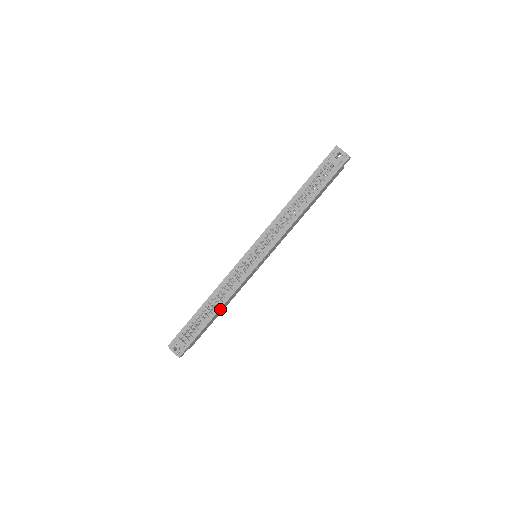
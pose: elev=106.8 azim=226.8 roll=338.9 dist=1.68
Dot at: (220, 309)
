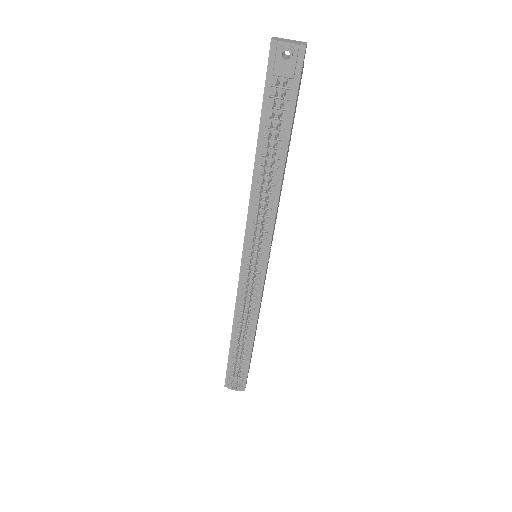
Dot at: (254, 332)
